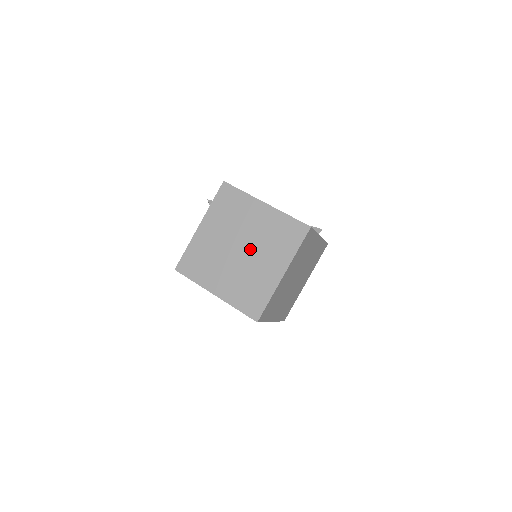
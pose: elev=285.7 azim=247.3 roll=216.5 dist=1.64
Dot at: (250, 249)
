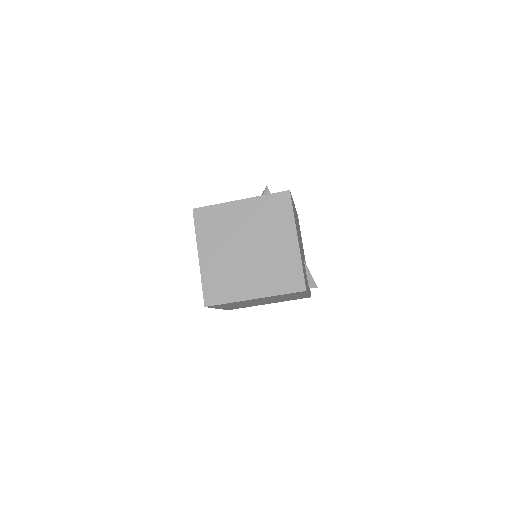
Dot at: (254, 256)
